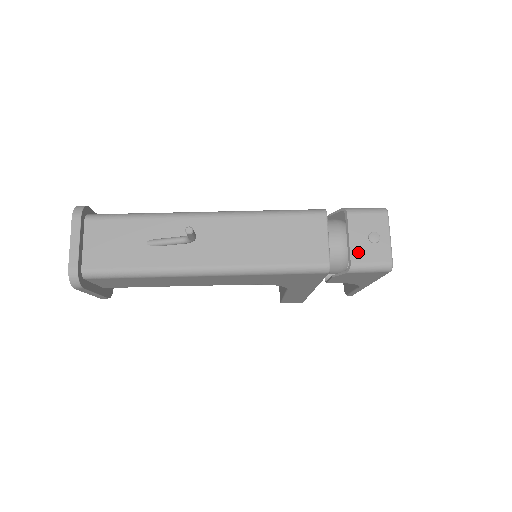
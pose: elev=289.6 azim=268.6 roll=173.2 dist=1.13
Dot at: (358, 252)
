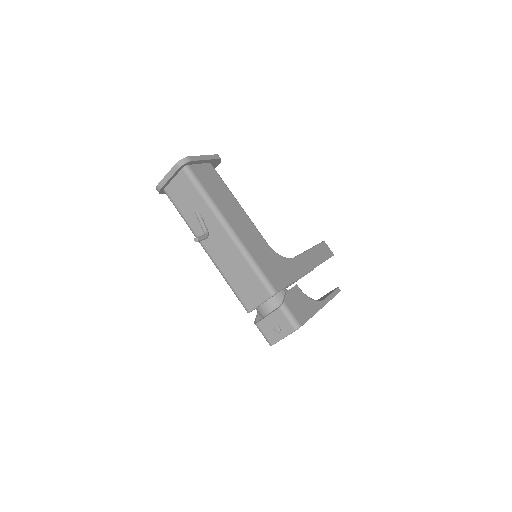
Dot at: (264, 324)
